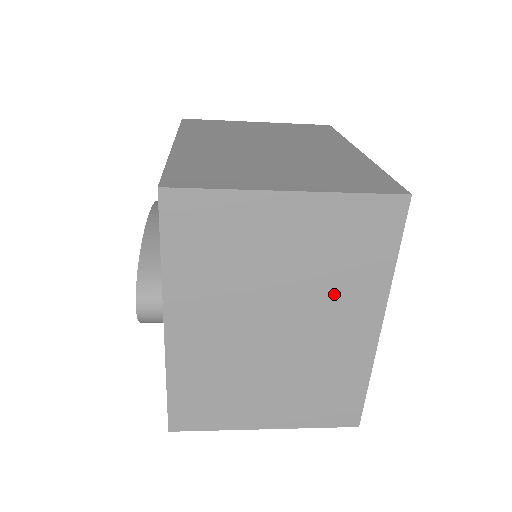
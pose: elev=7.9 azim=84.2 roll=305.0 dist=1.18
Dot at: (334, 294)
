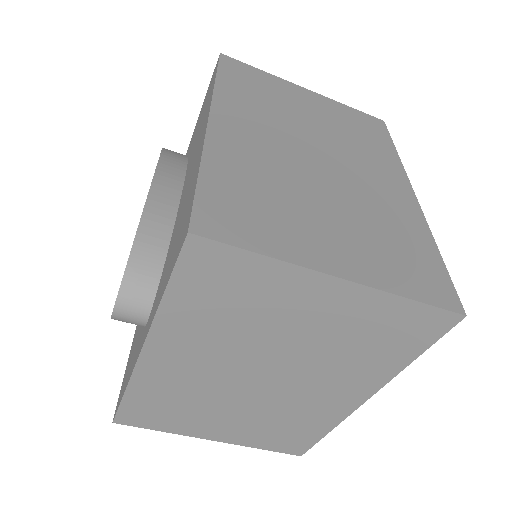
Dot at: (336, 368)
